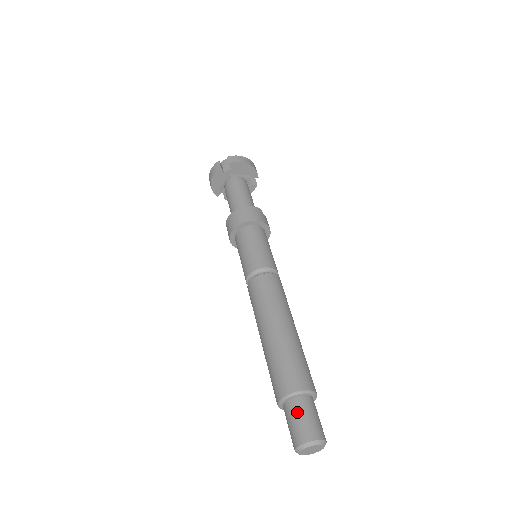
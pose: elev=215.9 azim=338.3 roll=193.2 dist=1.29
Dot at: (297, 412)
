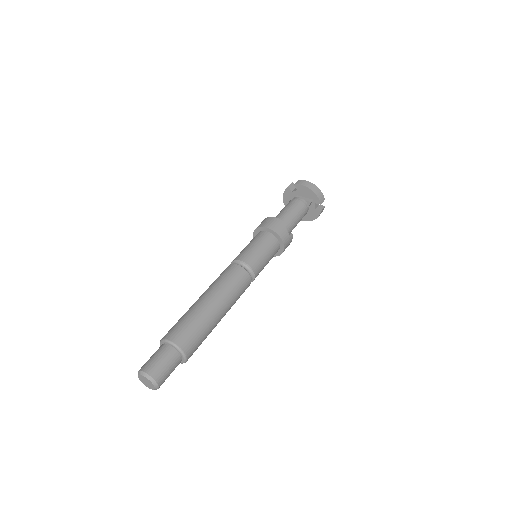
Dot at: (156, 352)
